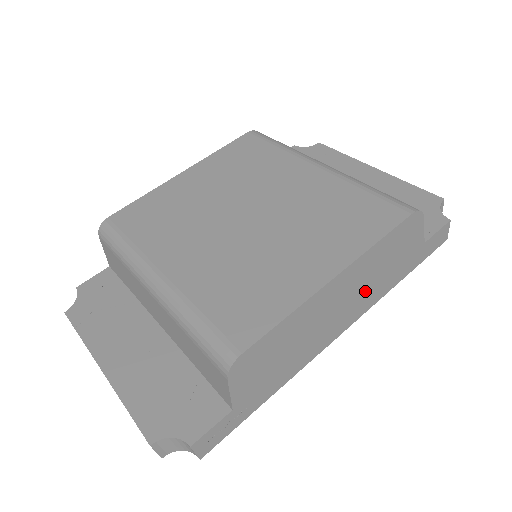
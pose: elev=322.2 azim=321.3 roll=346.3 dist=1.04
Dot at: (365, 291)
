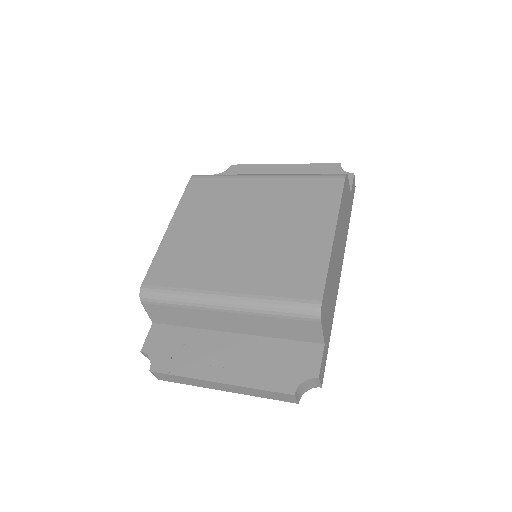
Dot at: (342, 237)
